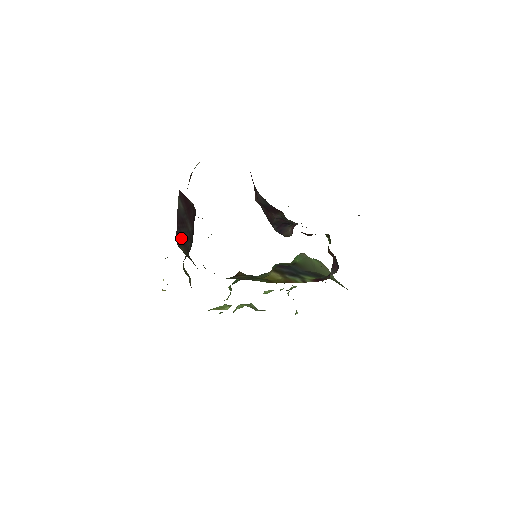
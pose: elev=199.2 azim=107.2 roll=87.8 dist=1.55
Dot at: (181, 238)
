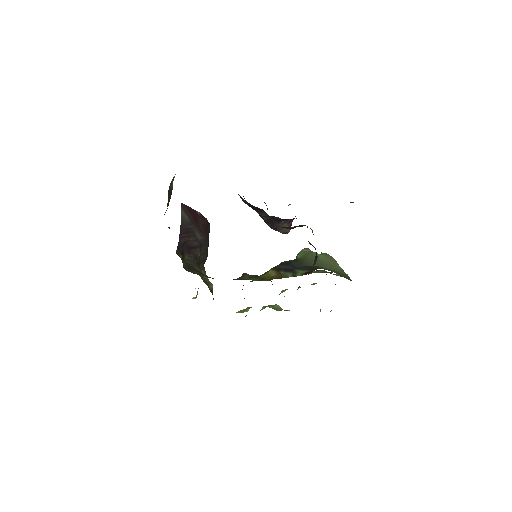
Dot at: (186, 247)
